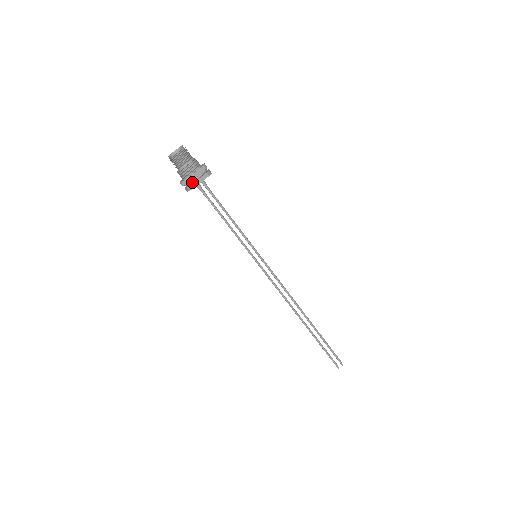
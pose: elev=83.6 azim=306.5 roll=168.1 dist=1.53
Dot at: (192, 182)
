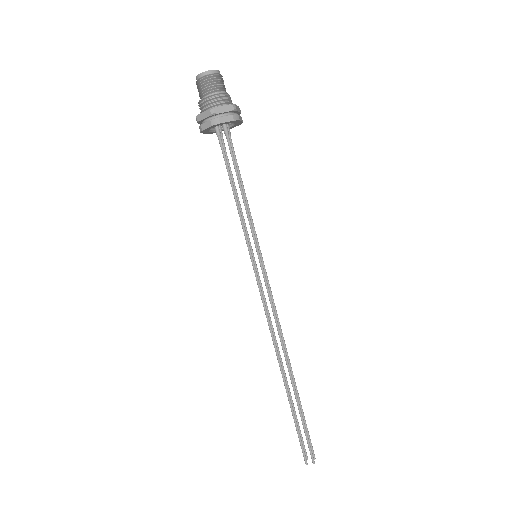
Dot at: (209, 120)
